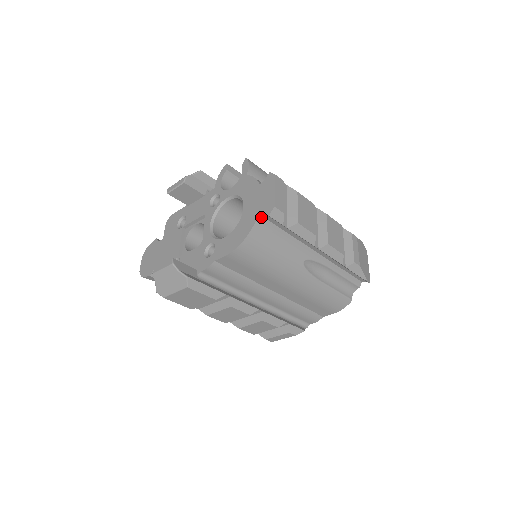
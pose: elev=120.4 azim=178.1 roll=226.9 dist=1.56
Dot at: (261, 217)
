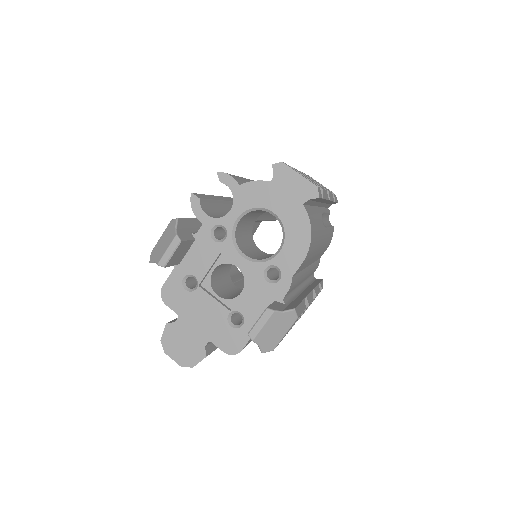
Dot at: (304, 206)
